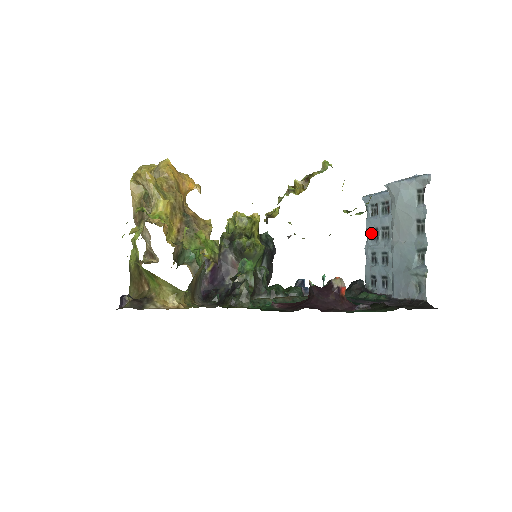
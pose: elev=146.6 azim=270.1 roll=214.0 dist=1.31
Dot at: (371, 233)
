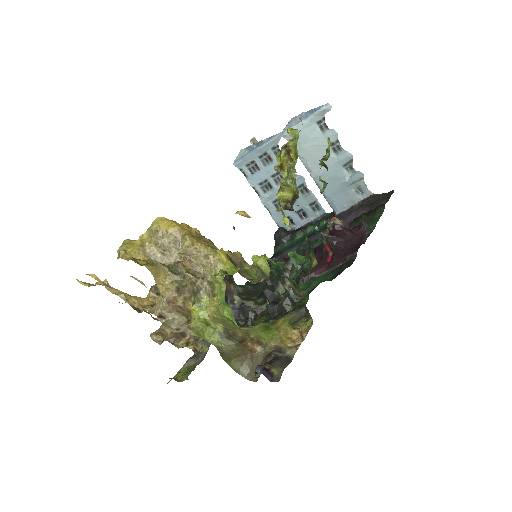
Dot at: (261, 188)
